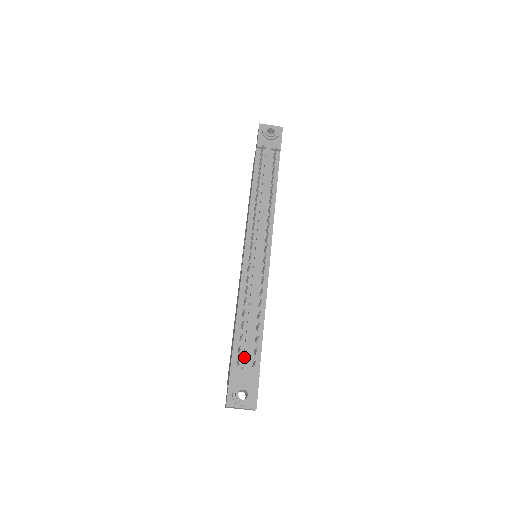
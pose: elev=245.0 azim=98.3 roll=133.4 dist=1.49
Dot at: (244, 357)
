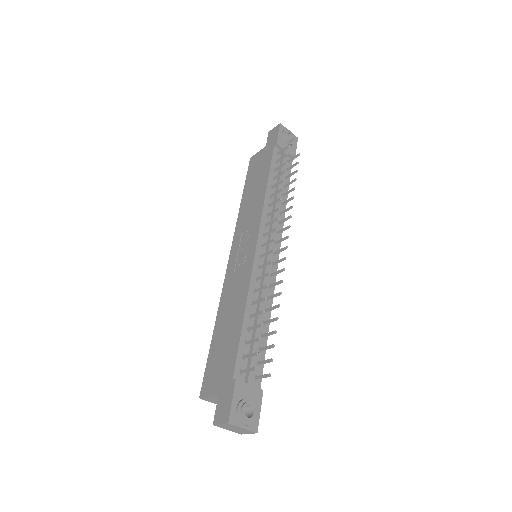
Dot at: (250, 366)
